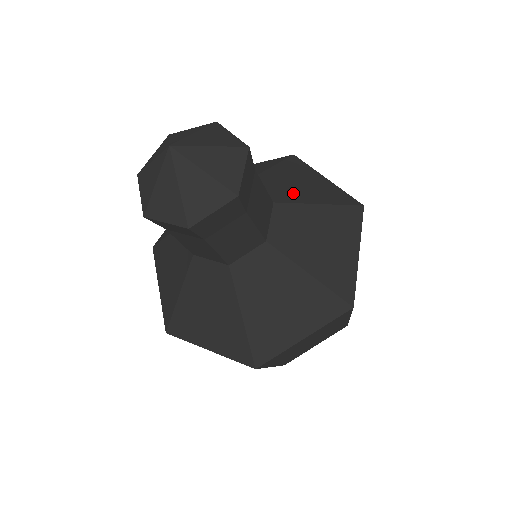
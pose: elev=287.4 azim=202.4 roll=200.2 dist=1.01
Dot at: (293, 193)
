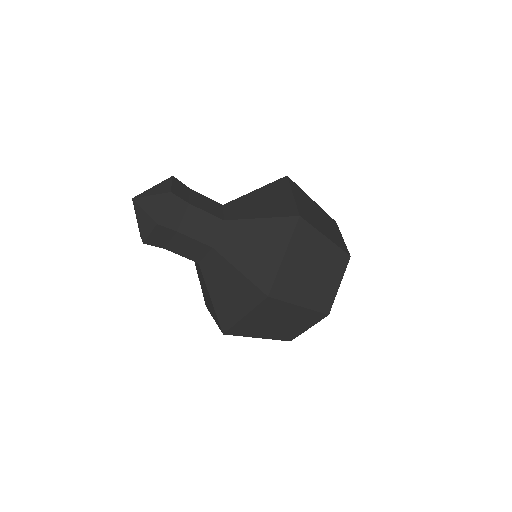
Dot at: (247, 211)
